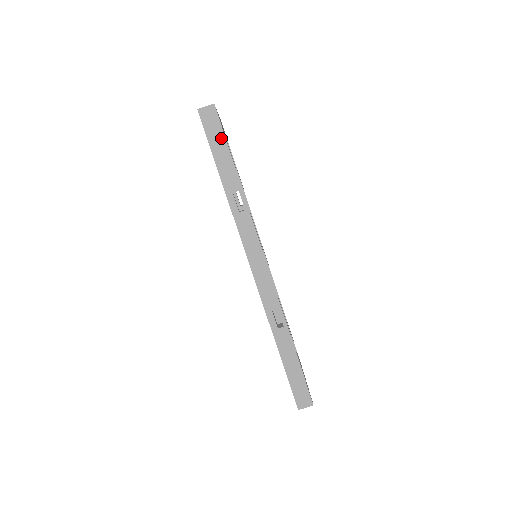
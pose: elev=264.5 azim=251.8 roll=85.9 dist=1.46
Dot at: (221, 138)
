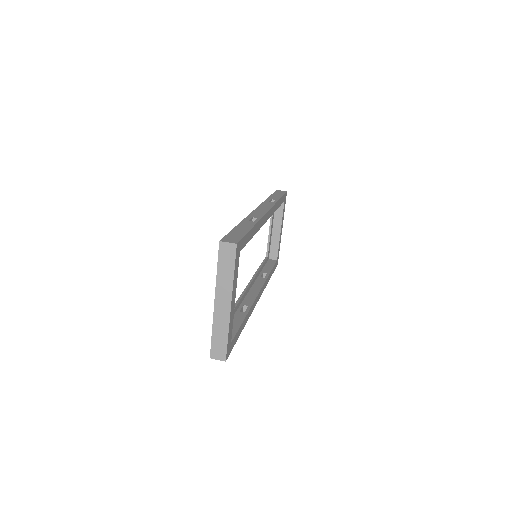
Dot at: (281, 194)
